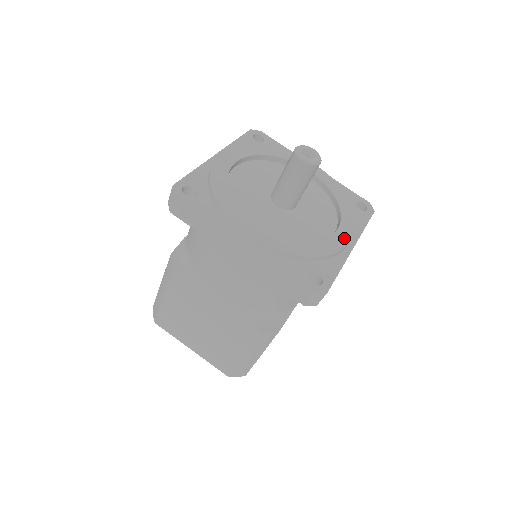
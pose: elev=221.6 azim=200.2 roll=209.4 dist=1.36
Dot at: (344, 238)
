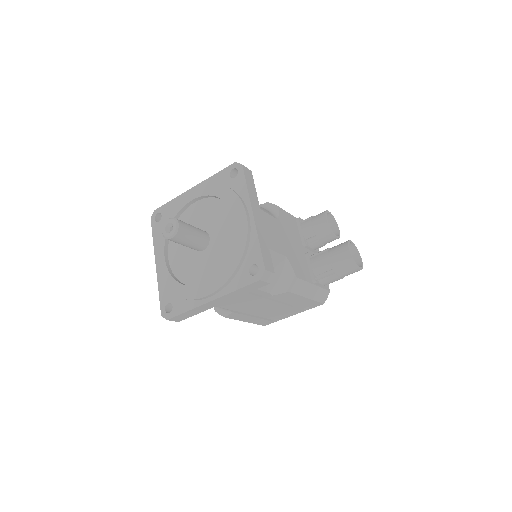
Dot at: (203, 292)
